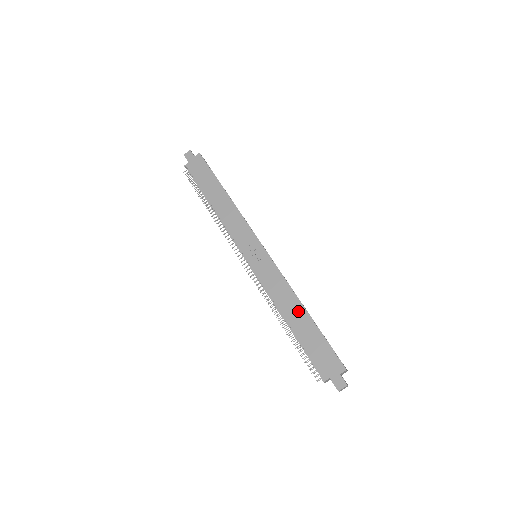
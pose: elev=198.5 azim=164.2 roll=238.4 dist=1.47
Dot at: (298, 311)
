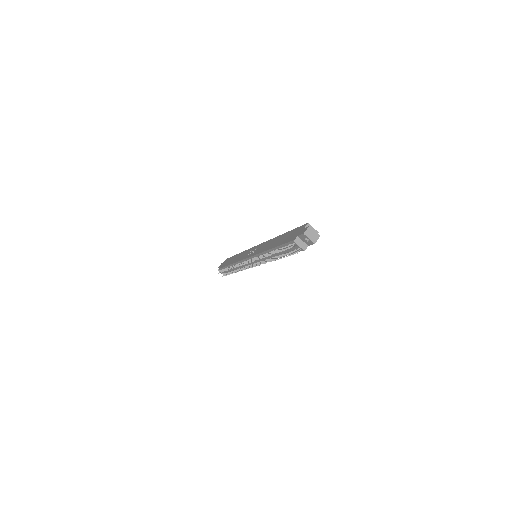
Dot at: occluded
